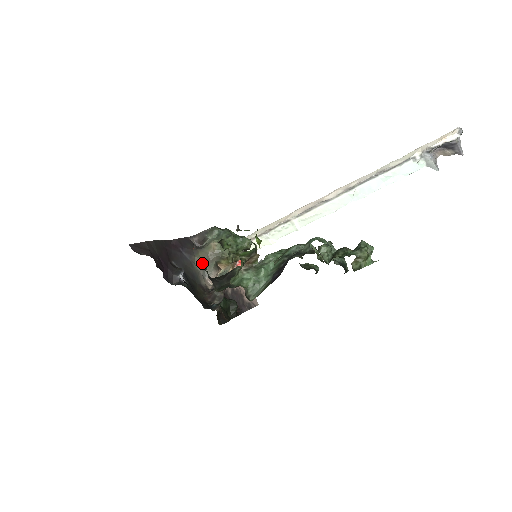
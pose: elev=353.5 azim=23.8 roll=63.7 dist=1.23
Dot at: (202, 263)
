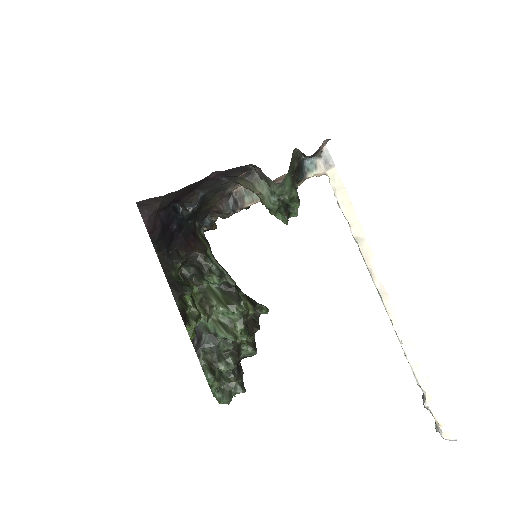
Dot at: (240, 184)
